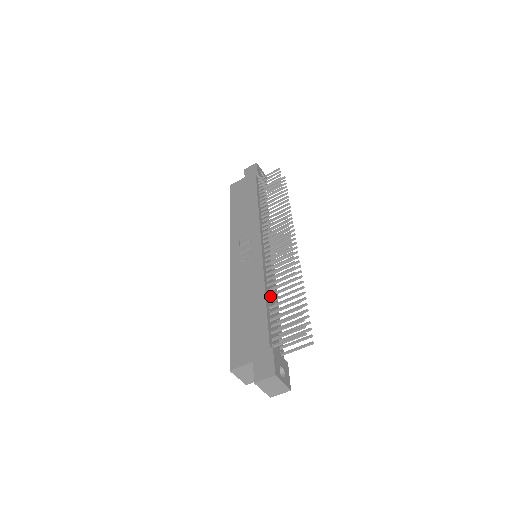
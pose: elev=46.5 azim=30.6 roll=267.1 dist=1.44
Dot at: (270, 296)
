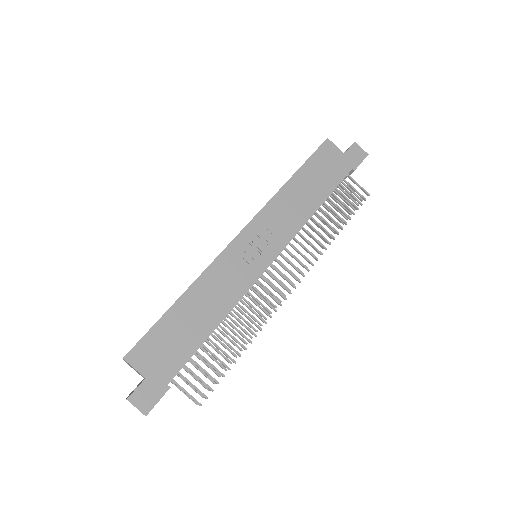
Dot at: (220, 326)
